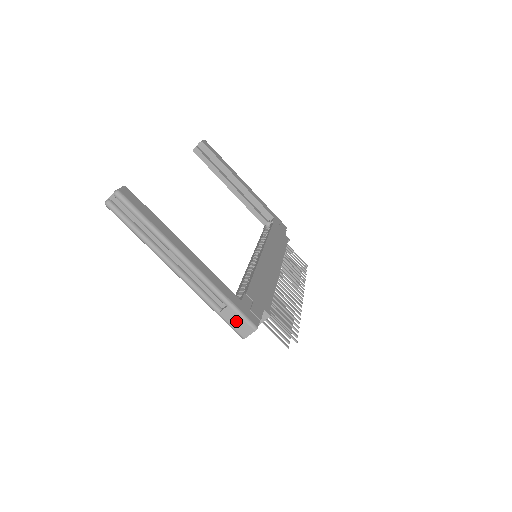
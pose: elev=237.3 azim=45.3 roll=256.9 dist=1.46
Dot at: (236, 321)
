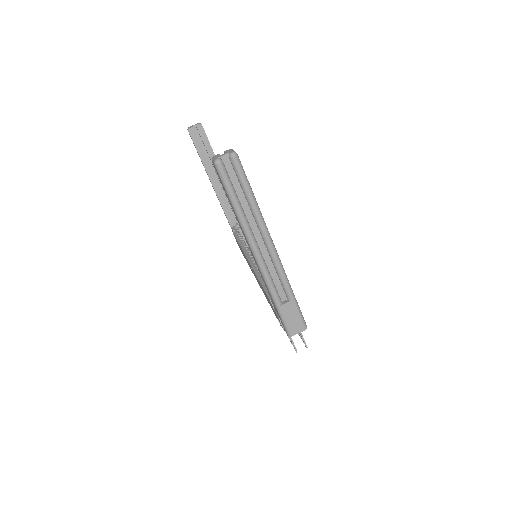
Dot at: (292, 317)
